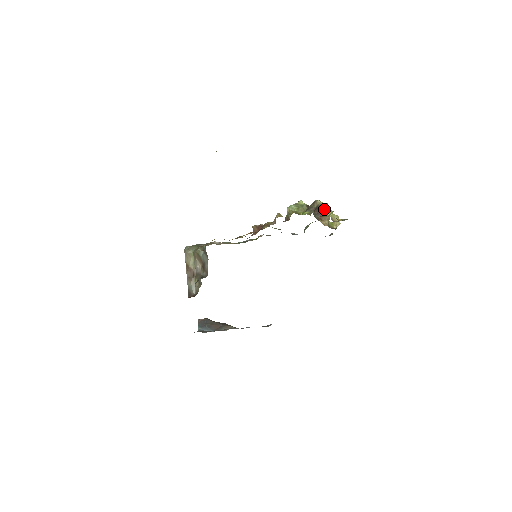
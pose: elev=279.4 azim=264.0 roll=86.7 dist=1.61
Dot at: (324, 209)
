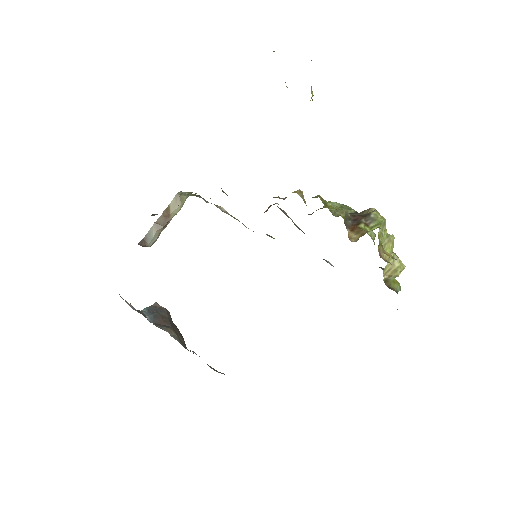
Dot at: (371, 221)
